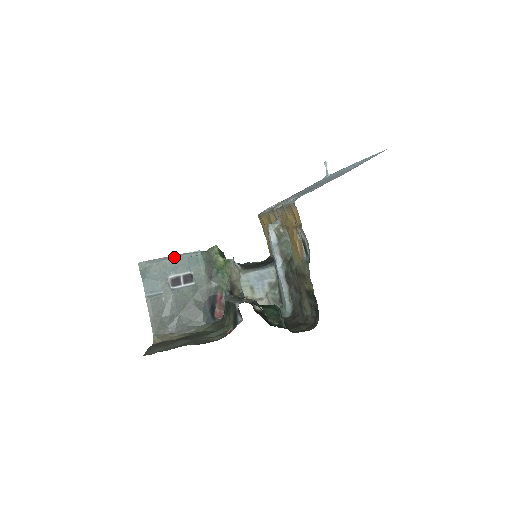
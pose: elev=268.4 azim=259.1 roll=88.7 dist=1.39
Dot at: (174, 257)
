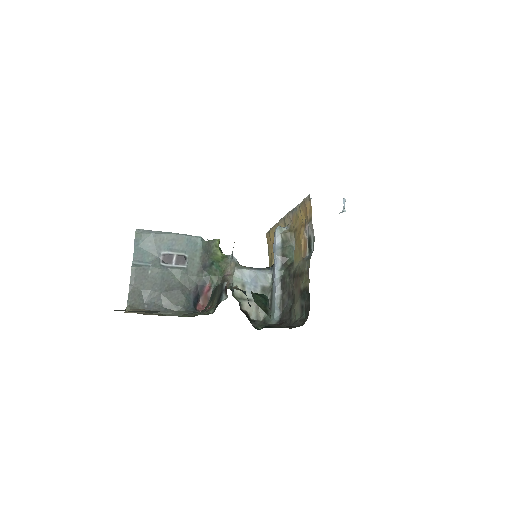
Dot at: (173, 234)
